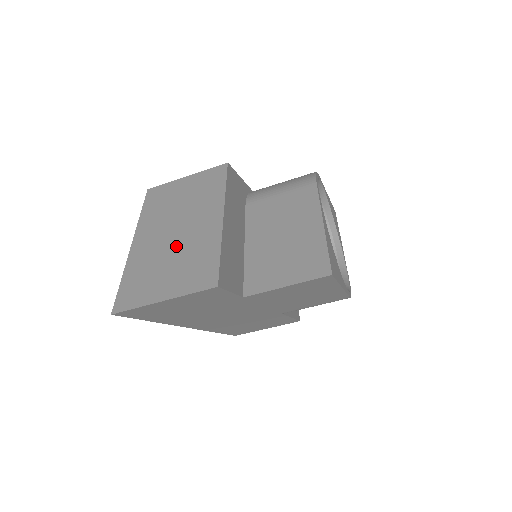
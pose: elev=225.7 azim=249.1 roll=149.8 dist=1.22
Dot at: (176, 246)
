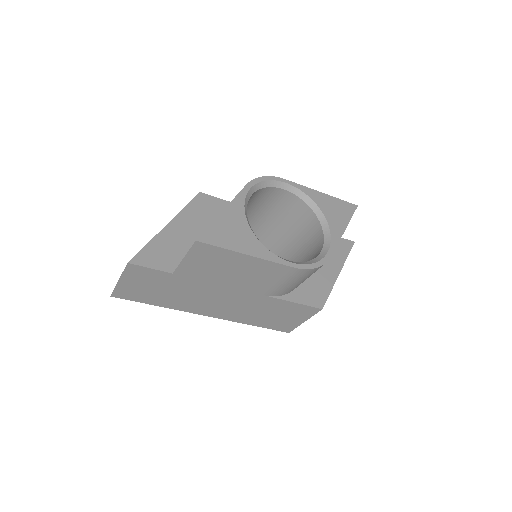
Dot at: occluded
